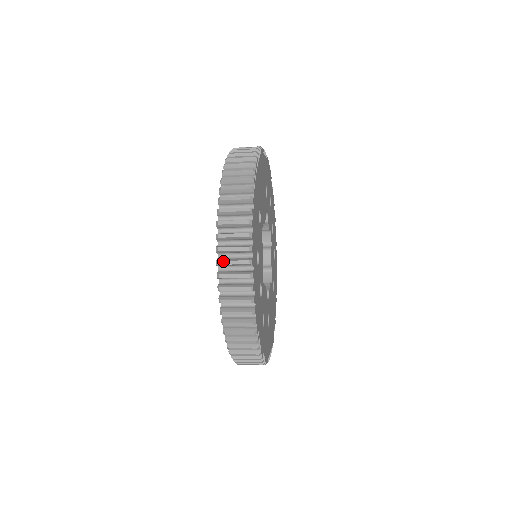
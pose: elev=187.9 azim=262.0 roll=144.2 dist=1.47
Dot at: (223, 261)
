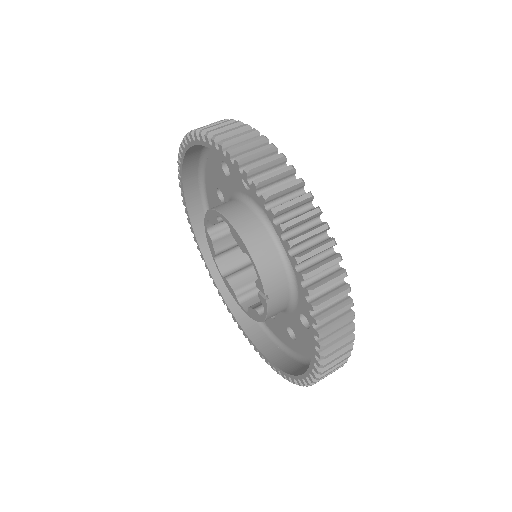
Dot at: occluded
